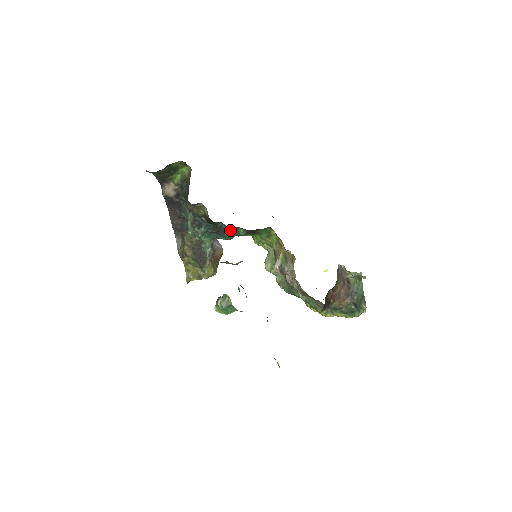
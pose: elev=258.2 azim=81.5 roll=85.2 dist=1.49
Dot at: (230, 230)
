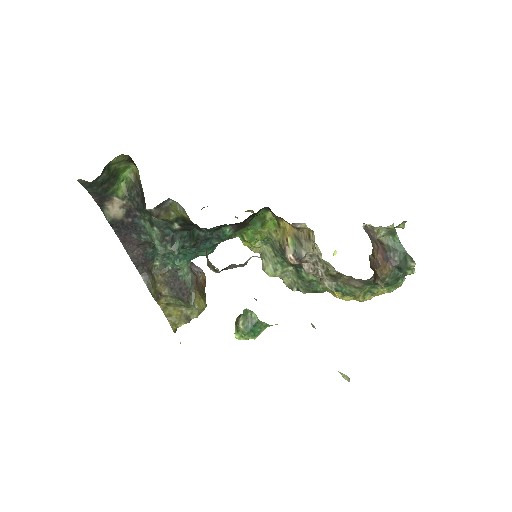
Dot at: (211, 236)
